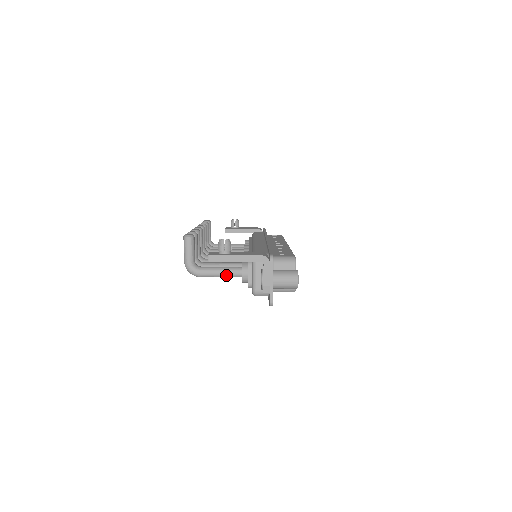
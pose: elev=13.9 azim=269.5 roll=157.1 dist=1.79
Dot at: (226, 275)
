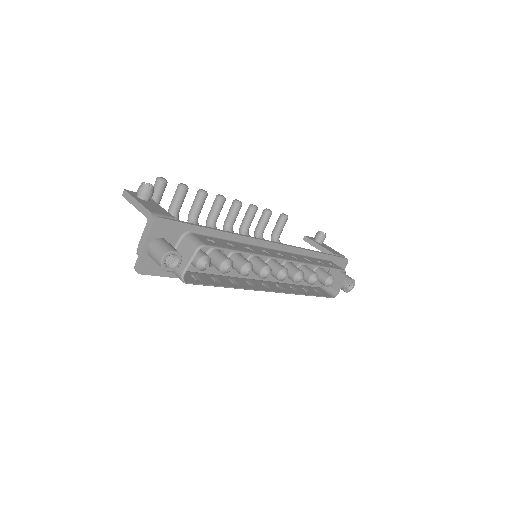
Dot at: occluded
